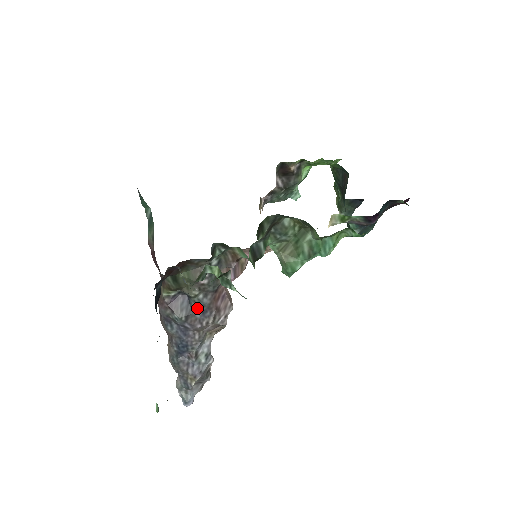
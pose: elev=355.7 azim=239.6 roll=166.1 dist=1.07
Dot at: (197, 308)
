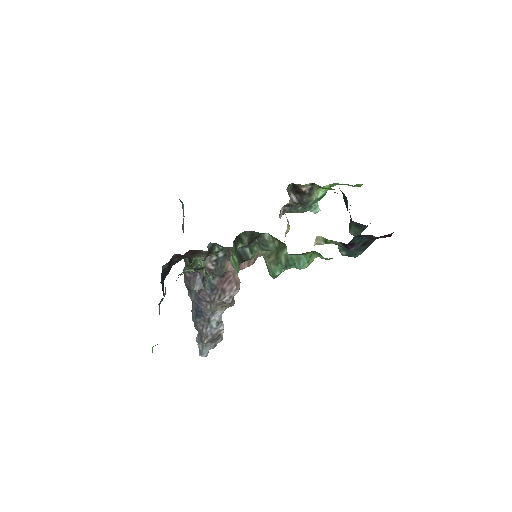
Dot at: (208, 286)
